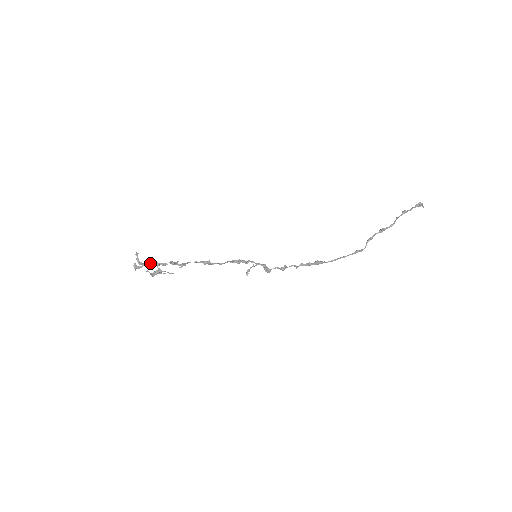
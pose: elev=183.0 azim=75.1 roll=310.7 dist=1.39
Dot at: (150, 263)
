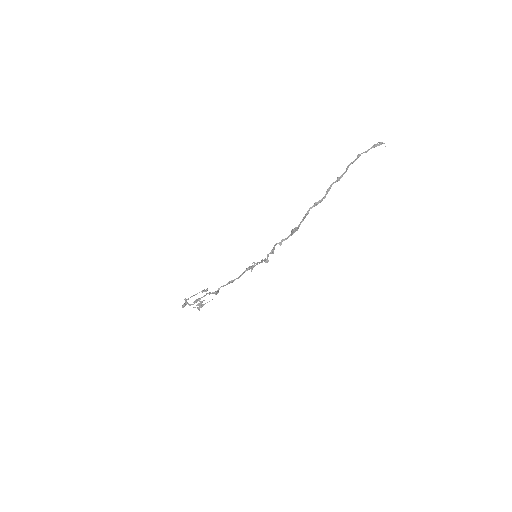
Dot at: (195, 301)
